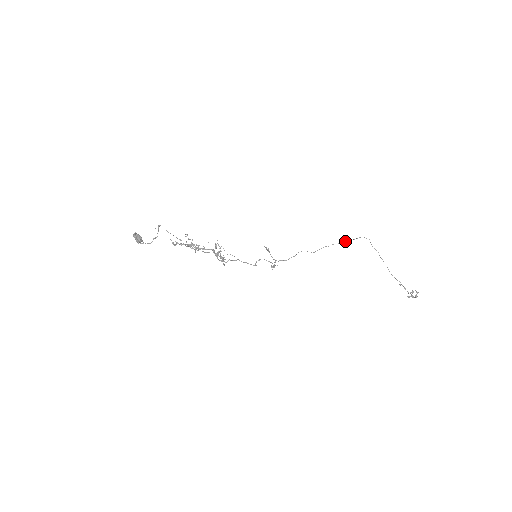
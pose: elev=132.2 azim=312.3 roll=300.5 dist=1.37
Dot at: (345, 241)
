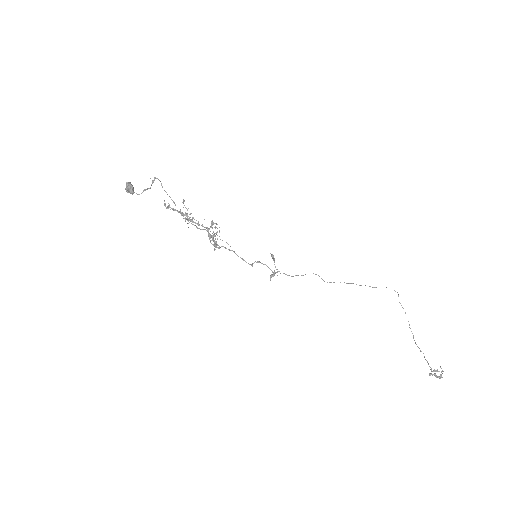
Dot at: occluded
